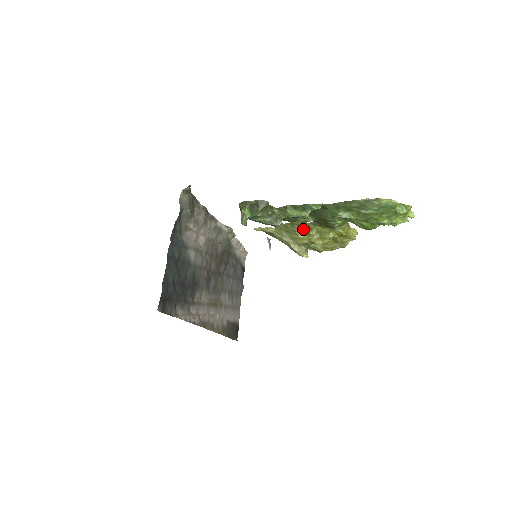
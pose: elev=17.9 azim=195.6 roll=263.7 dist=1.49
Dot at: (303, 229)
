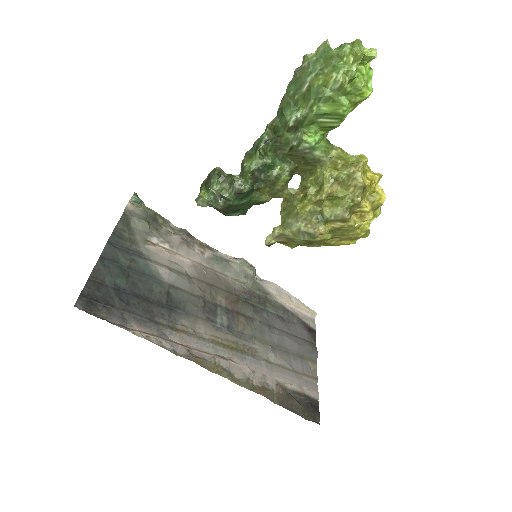
Dot at: (300, 197)
